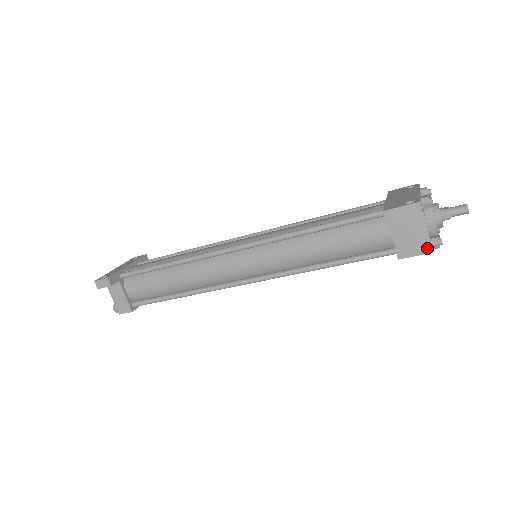
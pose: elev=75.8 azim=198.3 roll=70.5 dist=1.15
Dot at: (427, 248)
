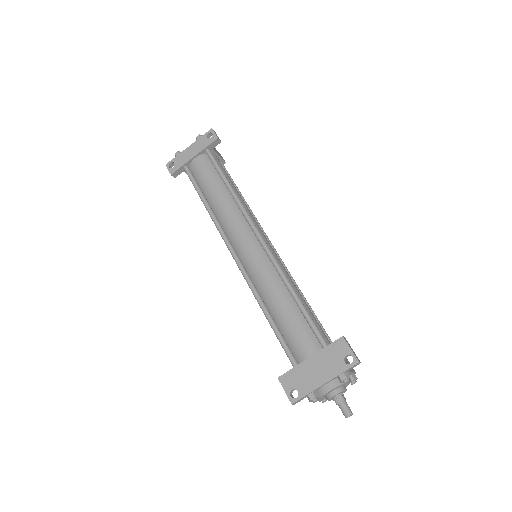
Dot at: occluded
